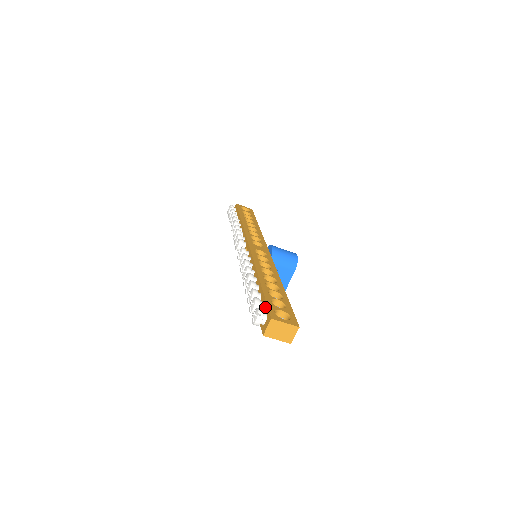
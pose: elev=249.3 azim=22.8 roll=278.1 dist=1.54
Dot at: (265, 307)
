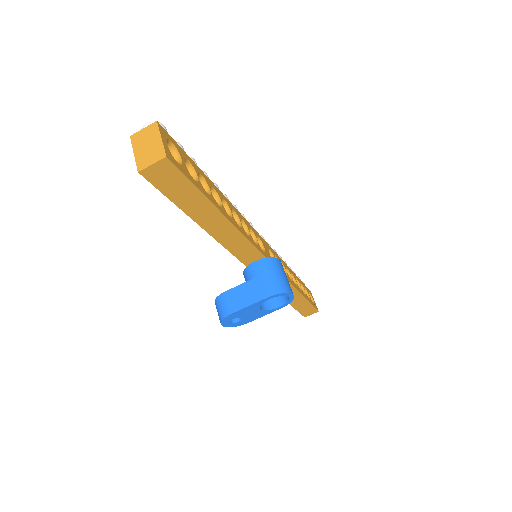
Dot at: occluded
